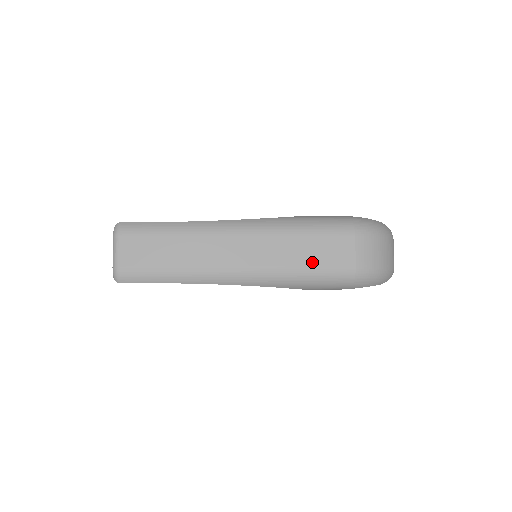
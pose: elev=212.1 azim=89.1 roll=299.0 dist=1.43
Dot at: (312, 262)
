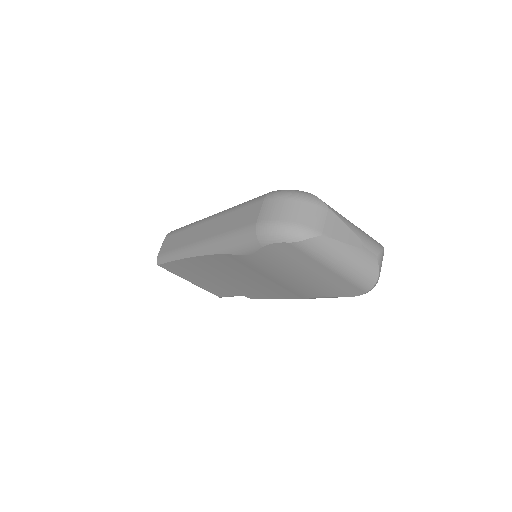
Dot at: (234, 226)
